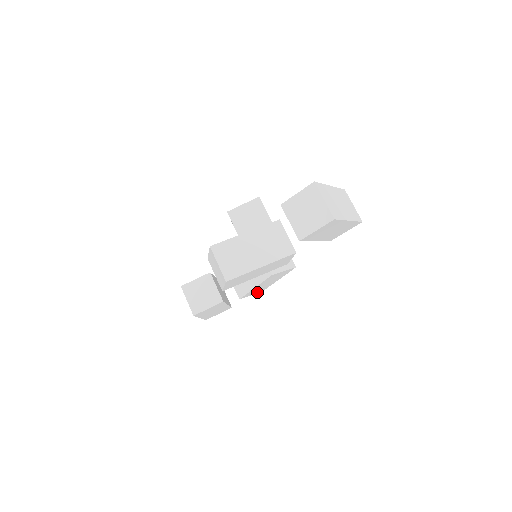
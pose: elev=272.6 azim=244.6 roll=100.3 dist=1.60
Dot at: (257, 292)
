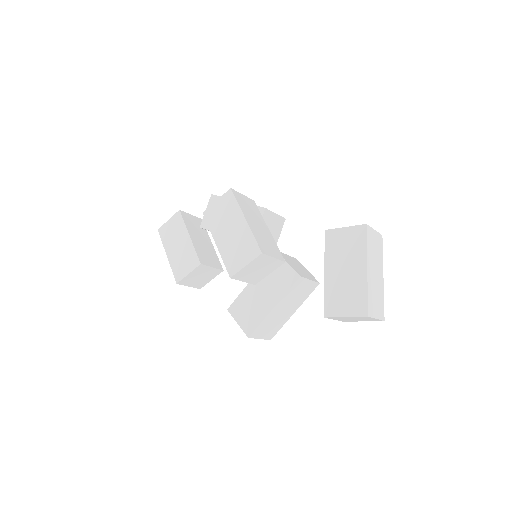
Dot at: occluded
